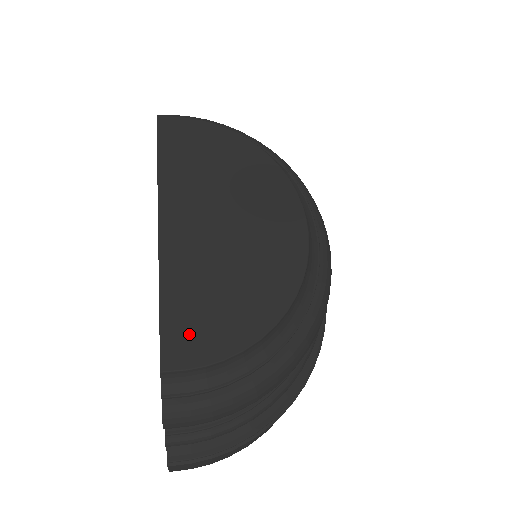
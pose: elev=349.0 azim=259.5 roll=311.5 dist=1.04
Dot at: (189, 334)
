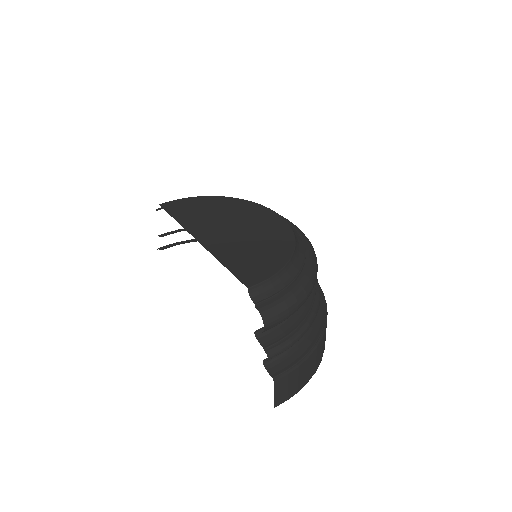
Dot at: (251, 270)
